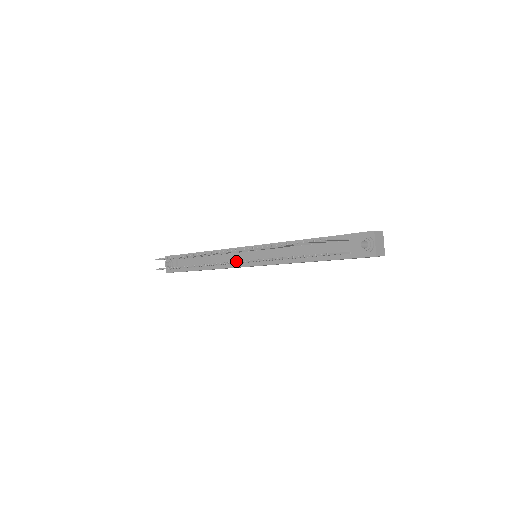
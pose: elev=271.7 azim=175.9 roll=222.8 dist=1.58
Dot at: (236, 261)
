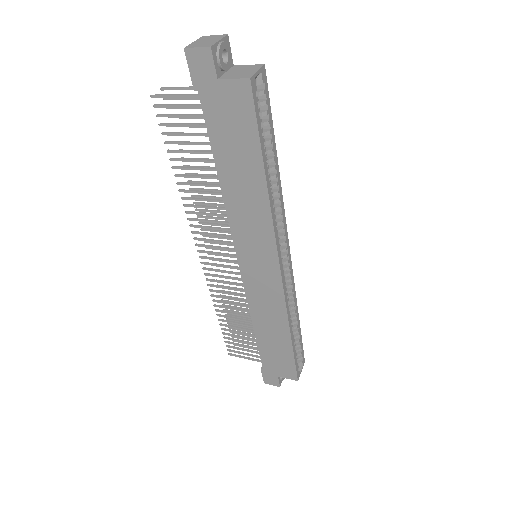
Dot at: (194, 238)
